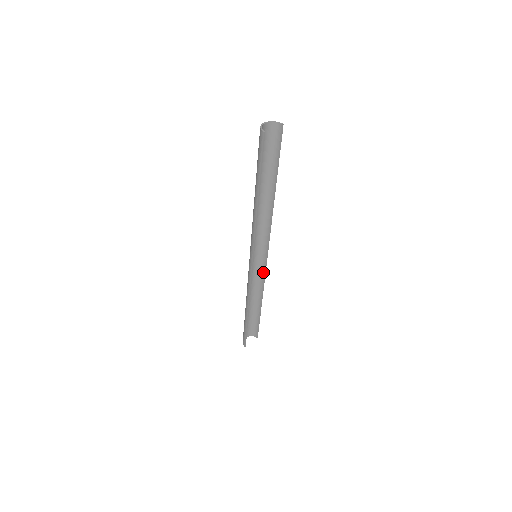
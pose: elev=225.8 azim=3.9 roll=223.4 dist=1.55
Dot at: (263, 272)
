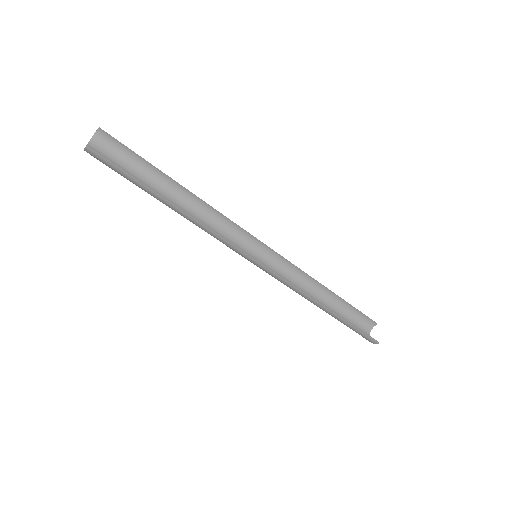
Dot at: (284, 262)
